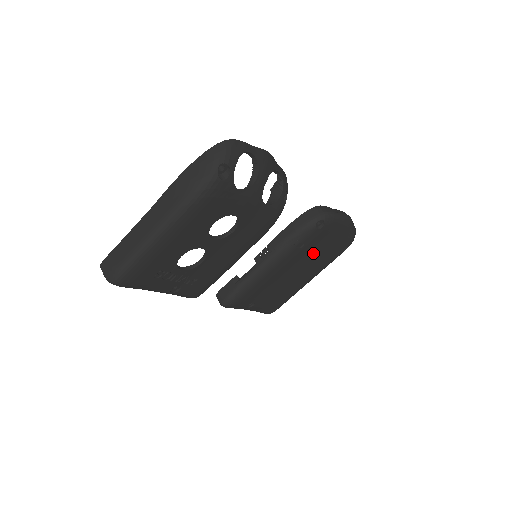
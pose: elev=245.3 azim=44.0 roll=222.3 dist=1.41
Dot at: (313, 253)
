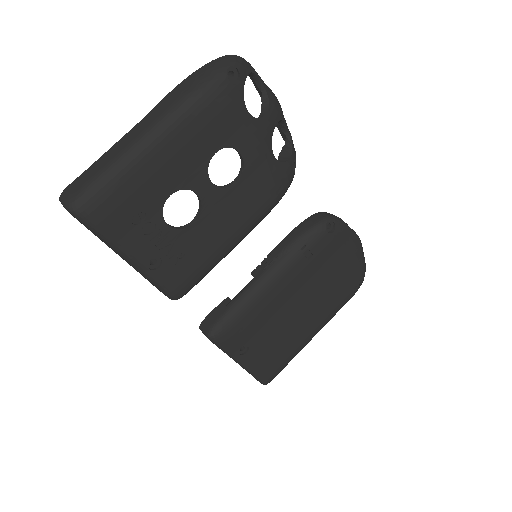
Dot at: (321, 278)
